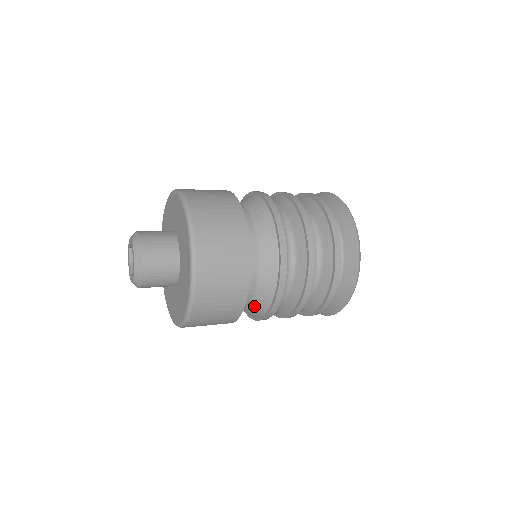
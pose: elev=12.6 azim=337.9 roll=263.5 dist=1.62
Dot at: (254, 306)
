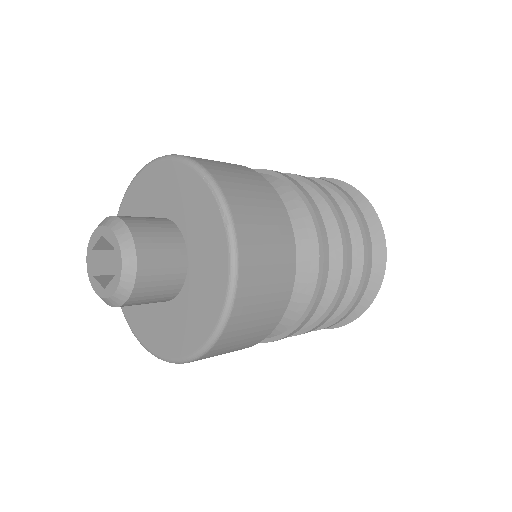
Dot at: occluded
